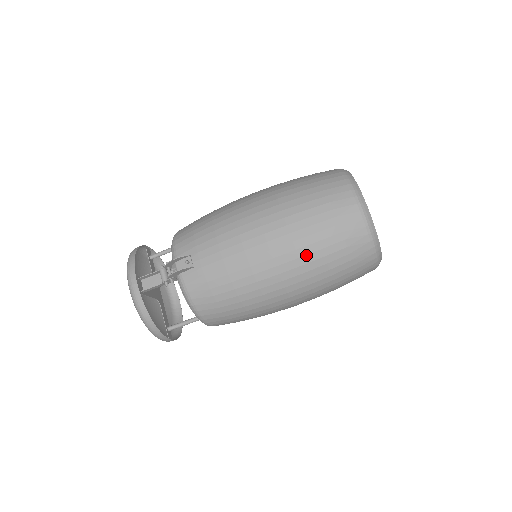
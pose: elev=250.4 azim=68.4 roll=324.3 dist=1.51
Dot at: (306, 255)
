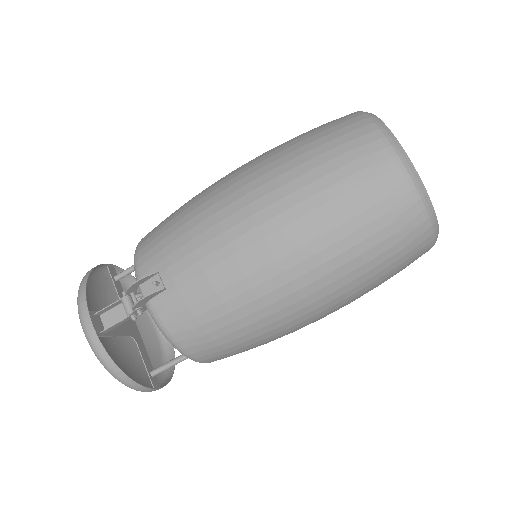
Dot at: (327, 247)
